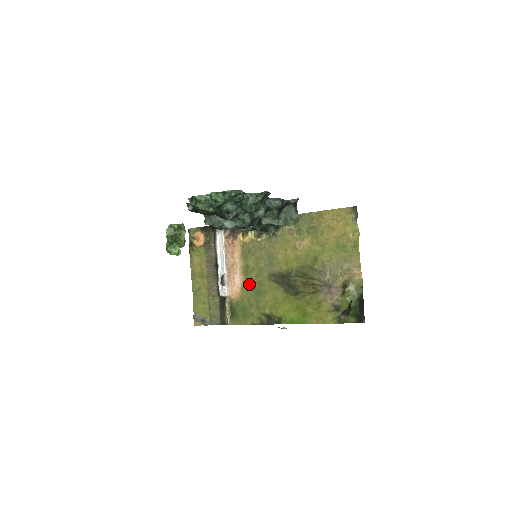
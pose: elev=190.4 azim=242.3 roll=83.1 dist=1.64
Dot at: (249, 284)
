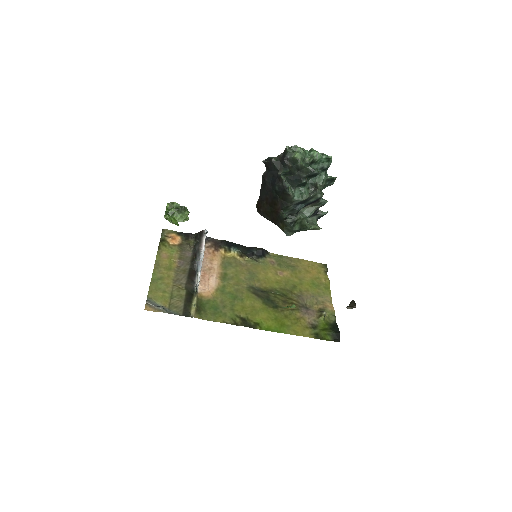
Dot at: (225, 288)
